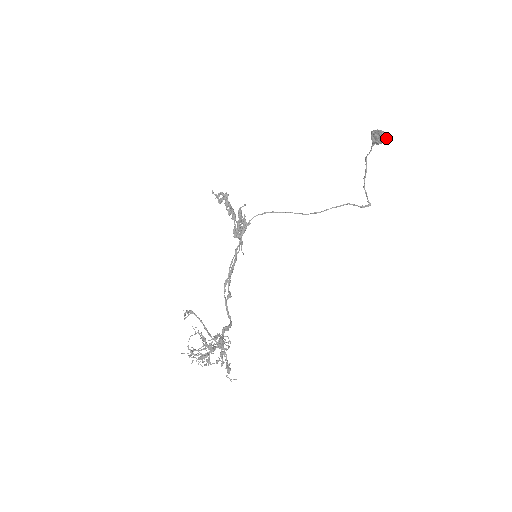
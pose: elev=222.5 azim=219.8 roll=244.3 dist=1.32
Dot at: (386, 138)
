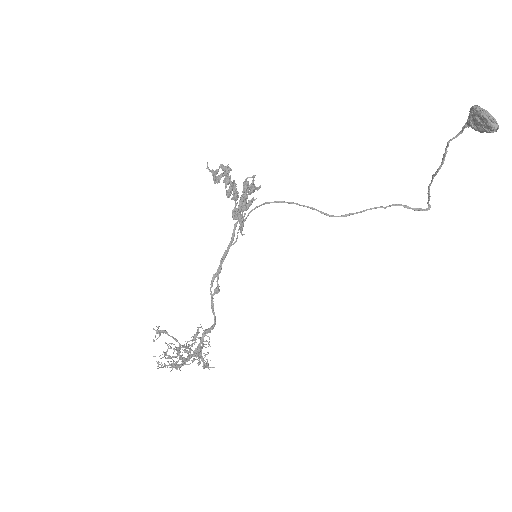
Dot at: (491, 130)
